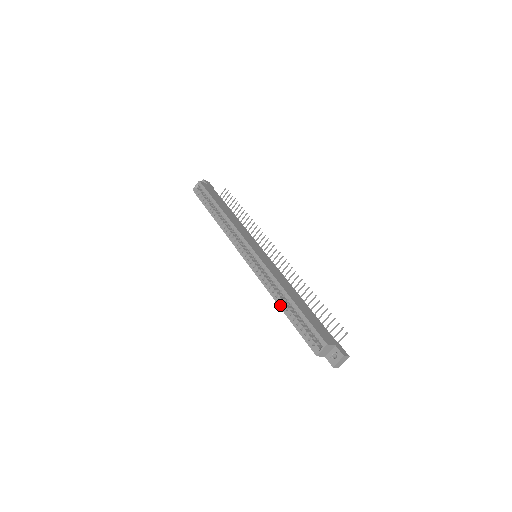
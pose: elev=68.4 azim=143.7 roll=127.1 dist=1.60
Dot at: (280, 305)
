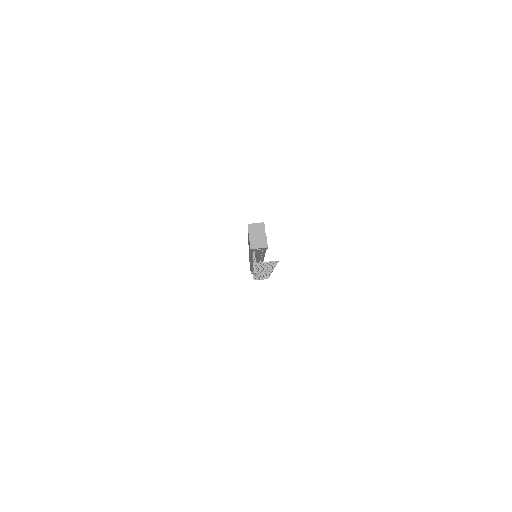
Dot at: occluded
